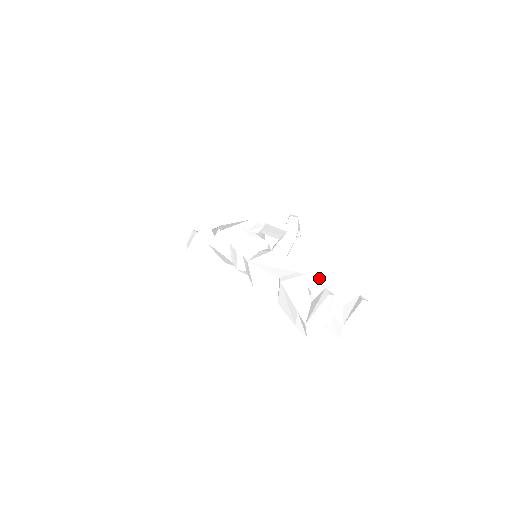
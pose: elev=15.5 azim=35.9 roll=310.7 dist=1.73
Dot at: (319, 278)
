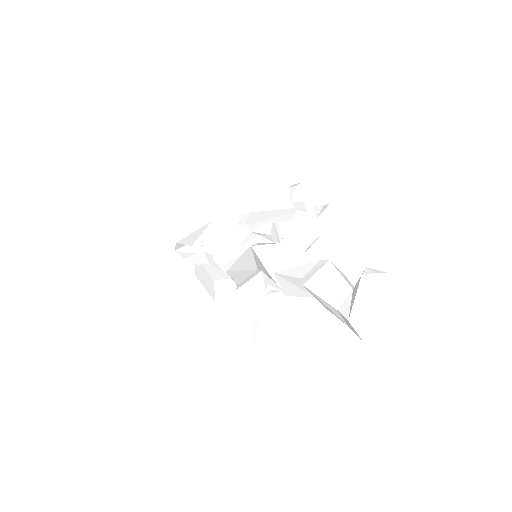
Dot at: (318, 260)
